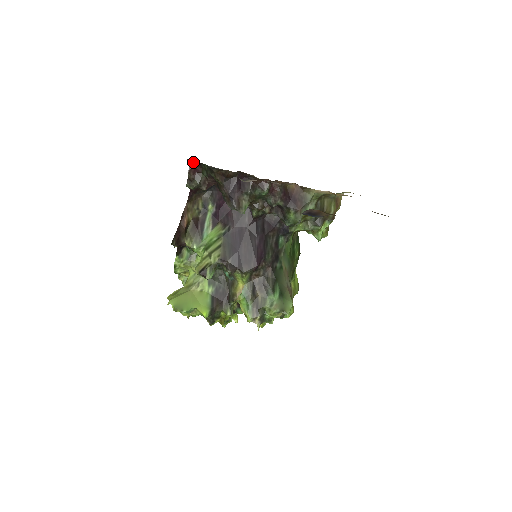
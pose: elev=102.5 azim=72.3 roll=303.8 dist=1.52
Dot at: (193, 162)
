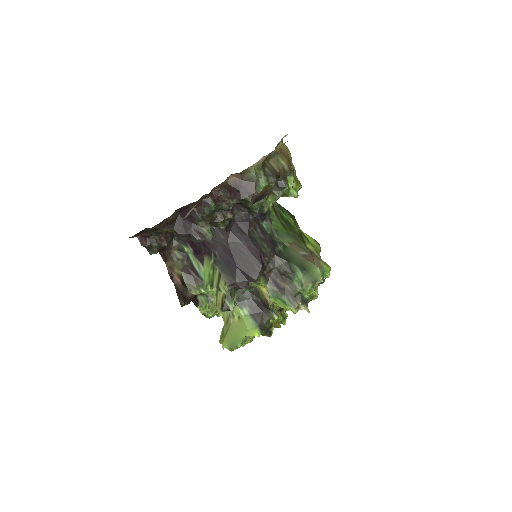
Dot at: (136, 235)
